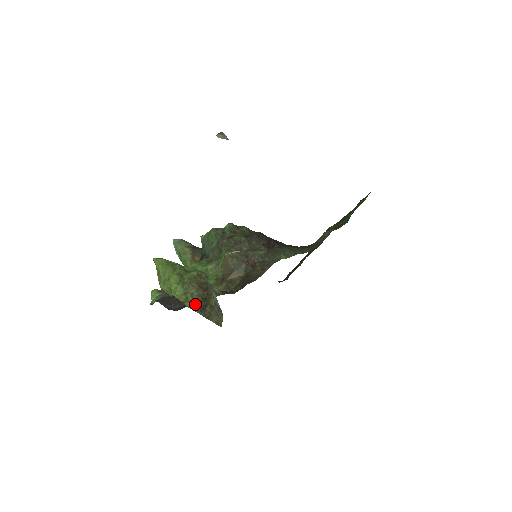
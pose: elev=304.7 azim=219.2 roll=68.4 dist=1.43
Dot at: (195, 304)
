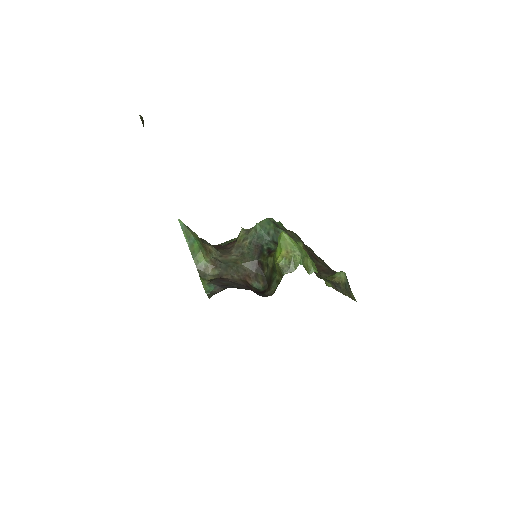
Dot at: (329, 282)
